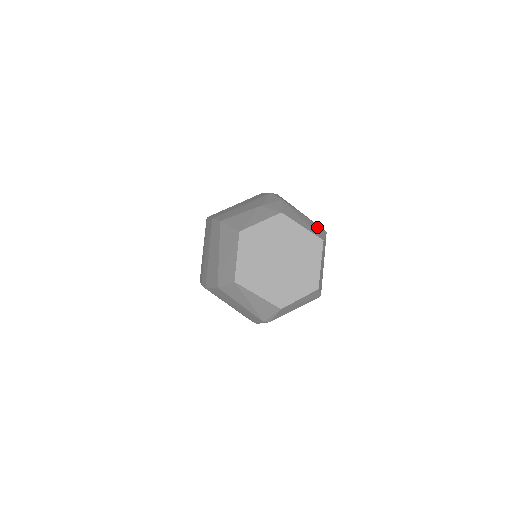
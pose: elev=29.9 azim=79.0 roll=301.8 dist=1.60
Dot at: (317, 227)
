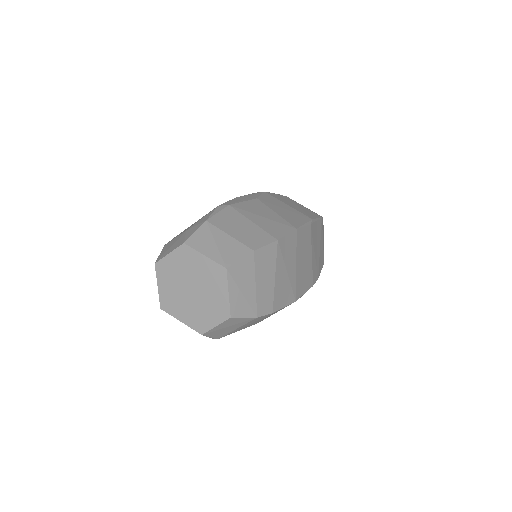
Dot at: (239, 248)
